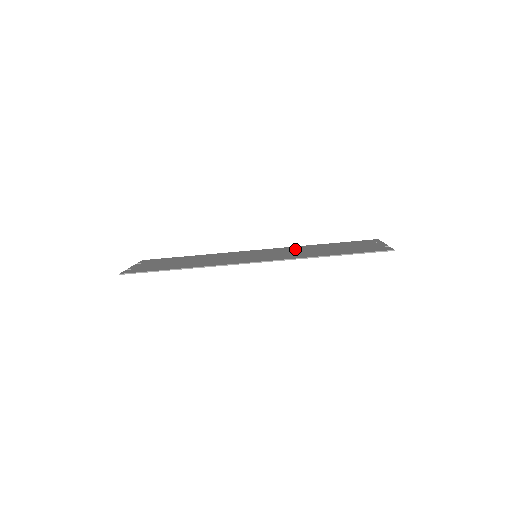
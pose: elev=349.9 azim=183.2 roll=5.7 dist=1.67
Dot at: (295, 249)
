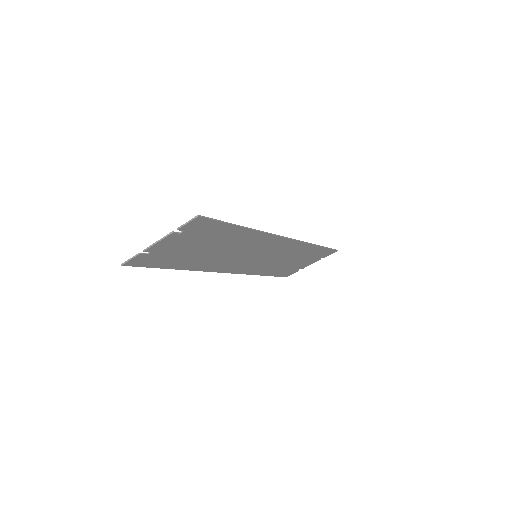
Dot at: (263, 265)
